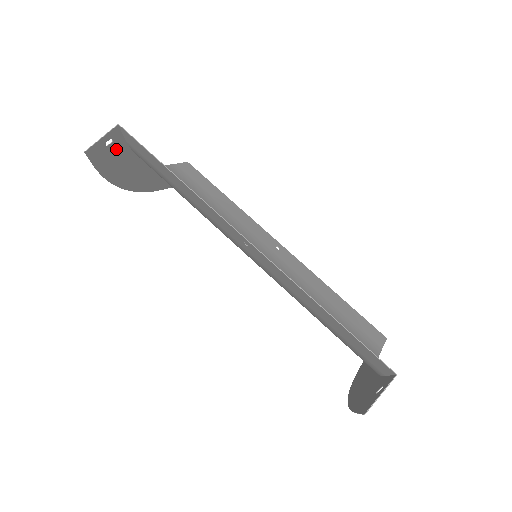
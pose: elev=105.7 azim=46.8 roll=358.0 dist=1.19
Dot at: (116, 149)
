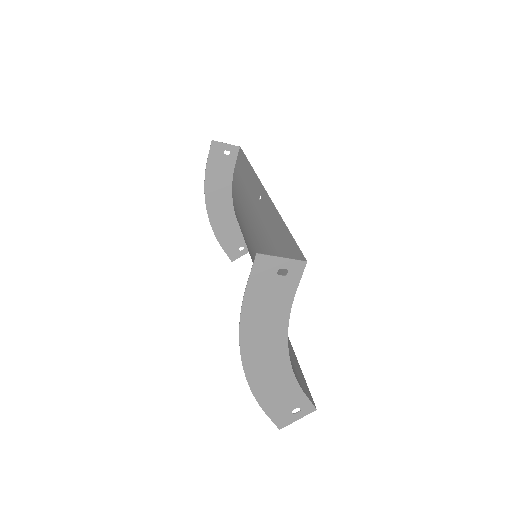
Dot at: (226, 164)
